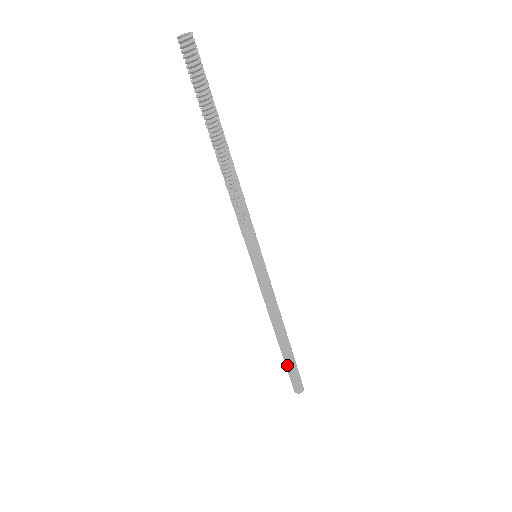
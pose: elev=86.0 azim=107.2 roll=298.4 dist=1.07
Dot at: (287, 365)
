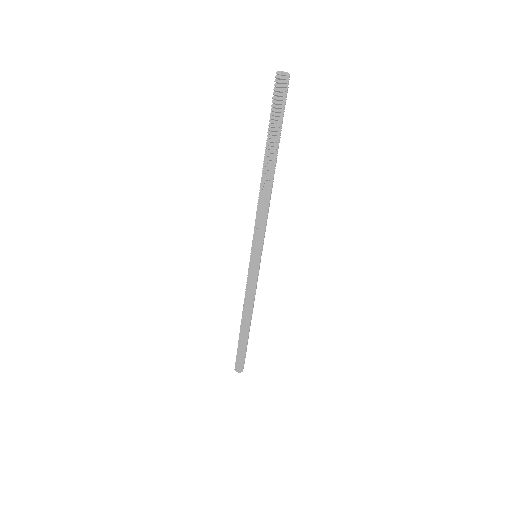
Dot at: (239, 347)
